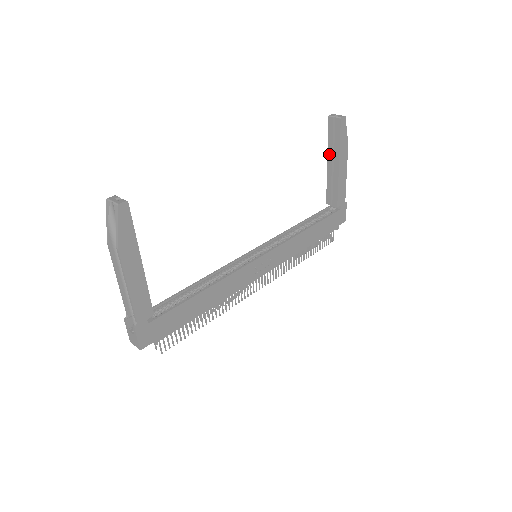
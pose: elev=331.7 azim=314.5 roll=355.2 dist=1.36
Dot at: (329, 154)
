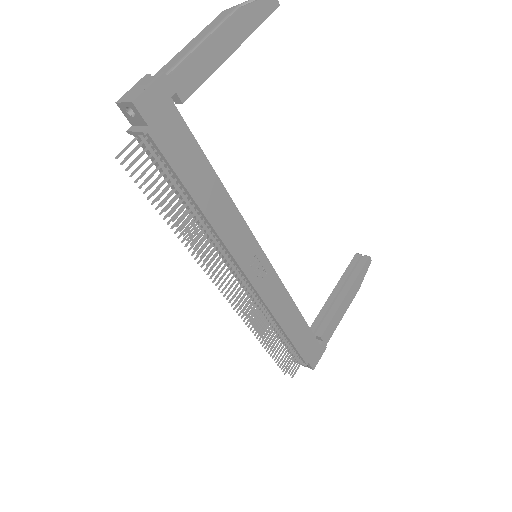
Dot at: (339, 283)
